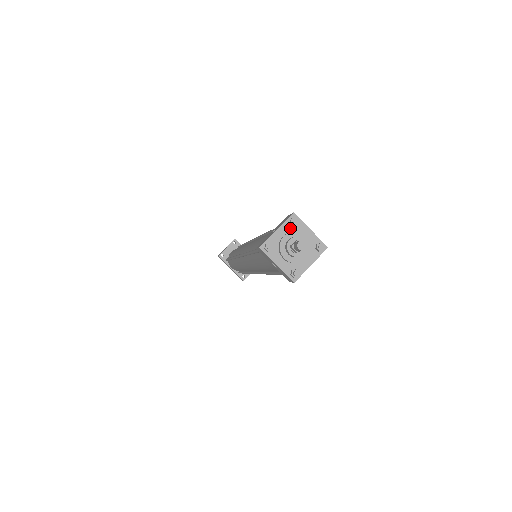
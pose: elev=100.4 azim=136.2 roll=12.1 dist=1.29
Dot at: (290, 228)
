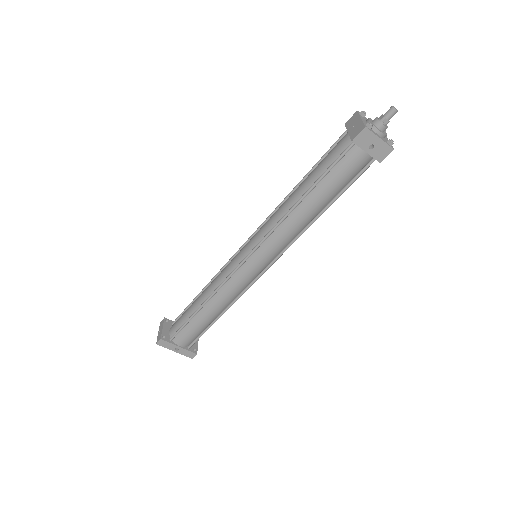
Dot at: (364, 119)
